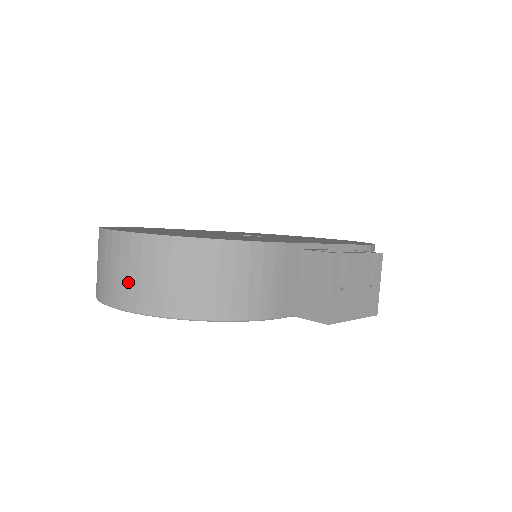
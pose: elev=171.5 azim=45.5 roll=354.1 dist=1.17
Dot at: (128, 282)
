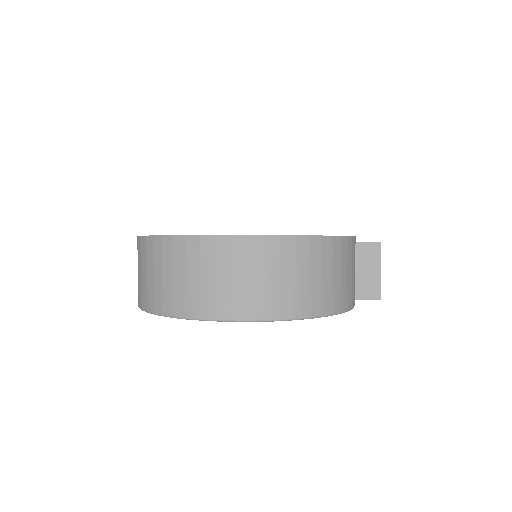
Dot at: (280, 289)
